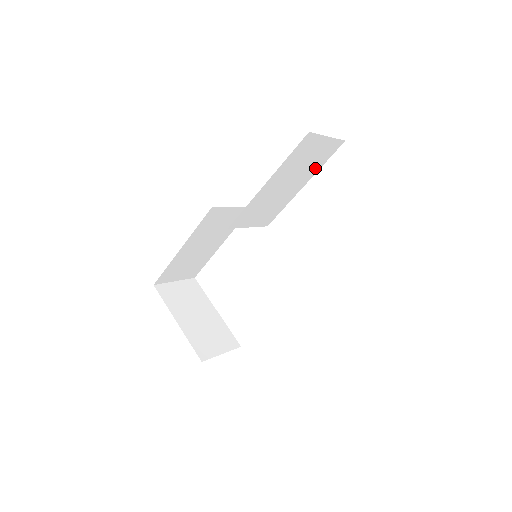
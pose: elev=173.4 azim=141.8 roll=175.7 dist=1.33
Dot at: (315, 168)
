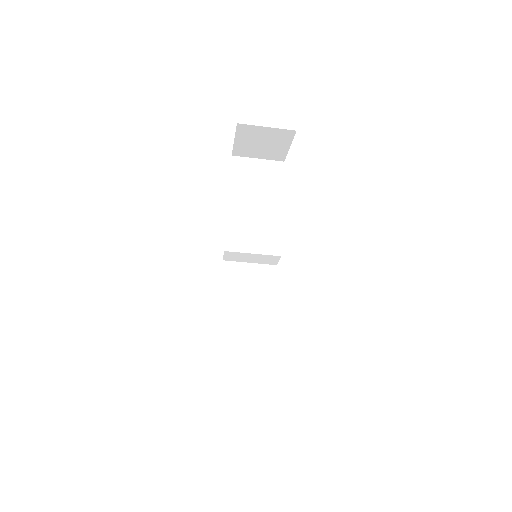
Dot at: (277, 188)
